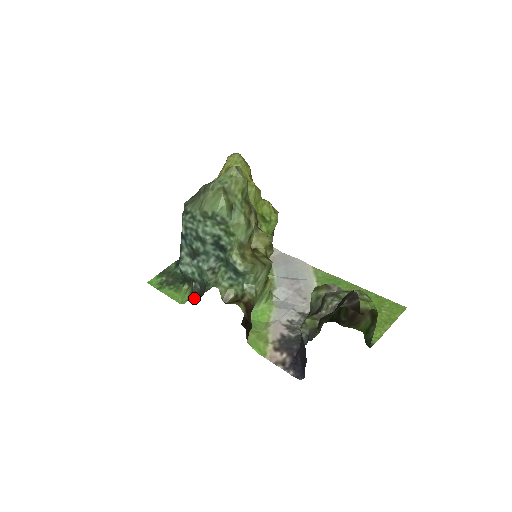
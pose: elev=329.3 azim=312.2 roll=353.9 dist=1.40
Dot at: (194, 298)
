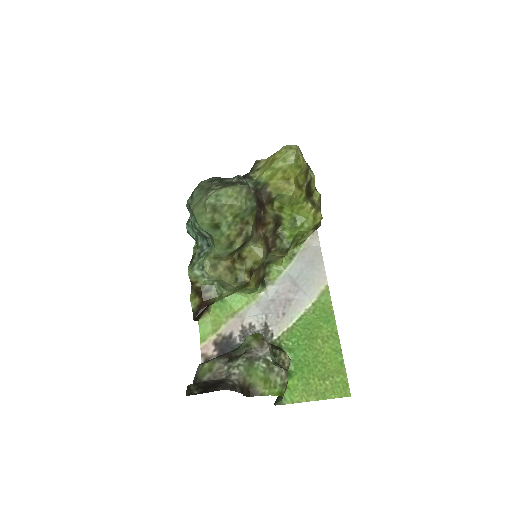
Dot at: (193, 252)
